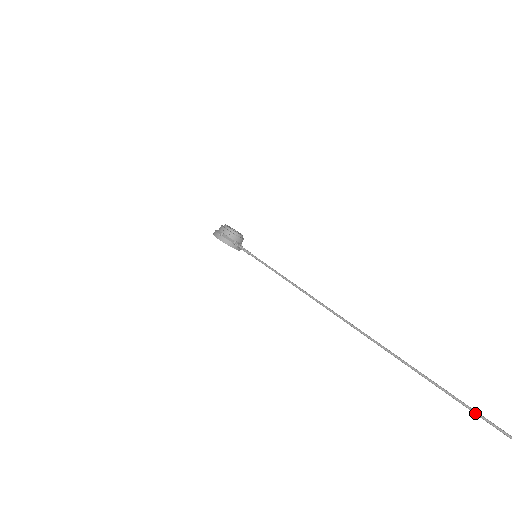
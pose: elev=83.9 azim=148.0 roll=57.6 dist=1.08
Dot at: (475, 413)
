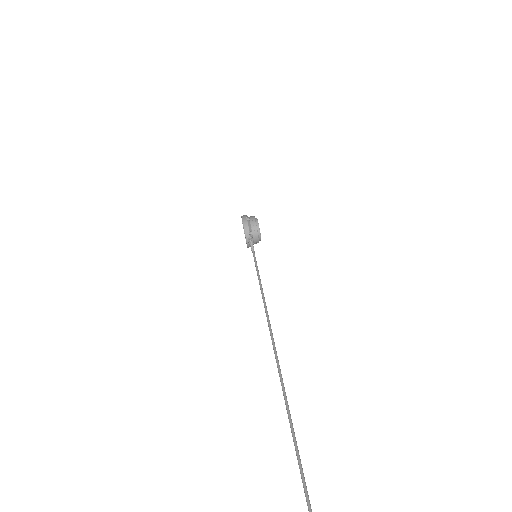
Dot at: out of frame
